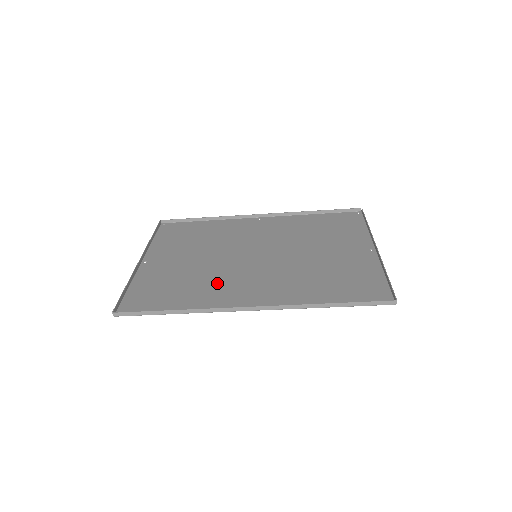
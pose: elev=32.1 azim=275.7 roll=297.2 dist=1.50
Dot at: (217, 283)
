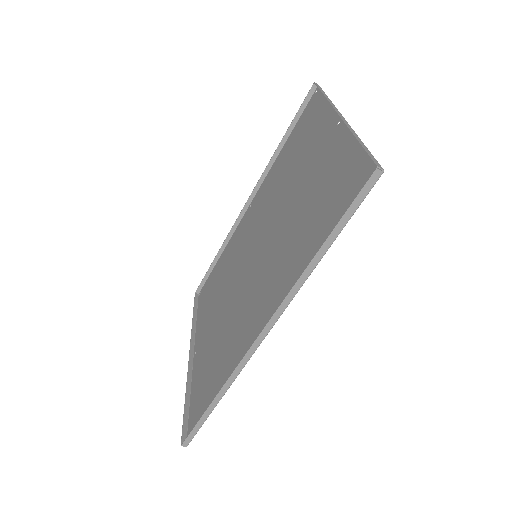
Dot at: (237, 327)
